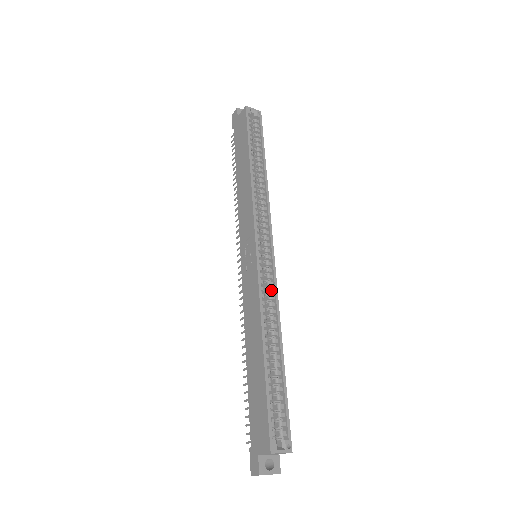
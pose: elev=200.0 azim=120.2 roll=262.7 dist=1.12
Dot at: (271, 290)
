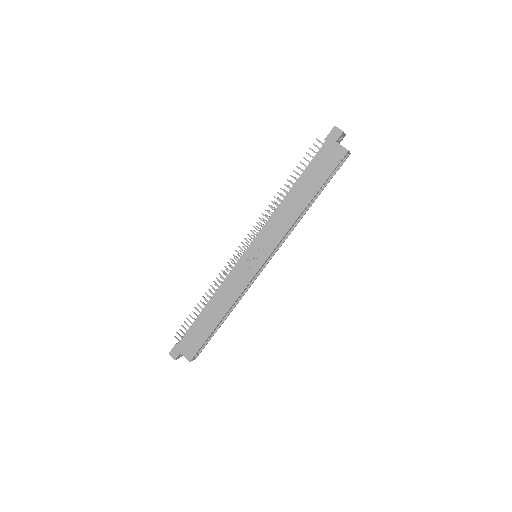
Dot at: (248, 286)
